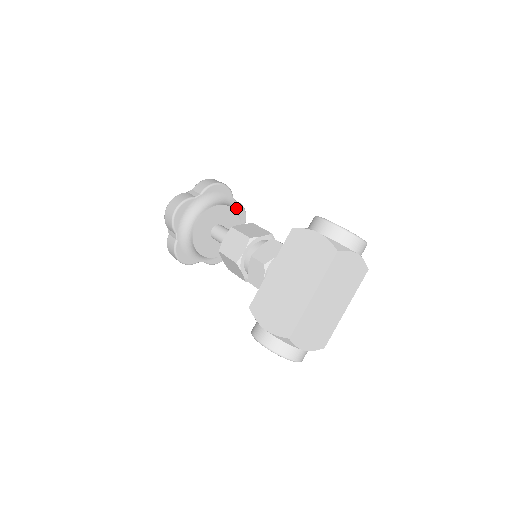
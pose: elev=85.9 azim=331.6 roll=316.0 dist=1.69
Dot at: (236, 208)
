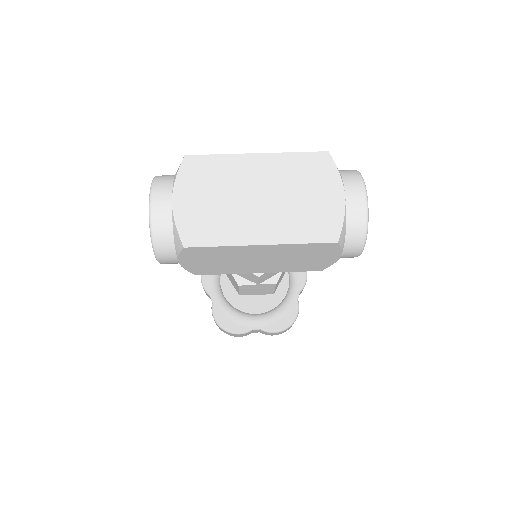
Dot at: (291, 303)
